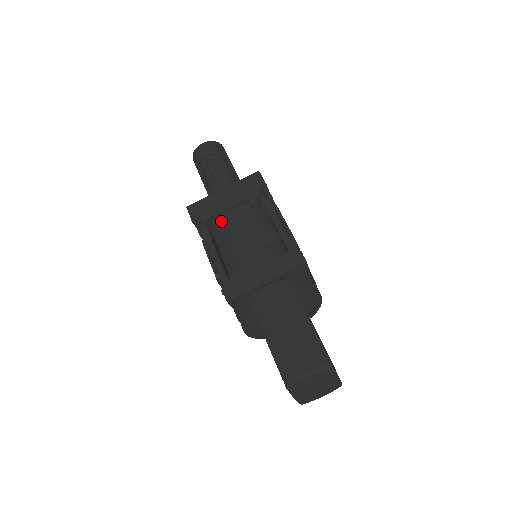
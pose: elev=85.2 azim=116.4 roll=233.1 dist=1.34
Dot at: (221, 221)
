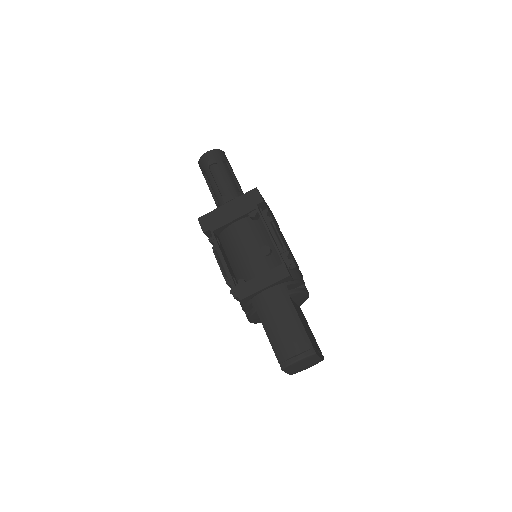
Dot at: (227, 231)
